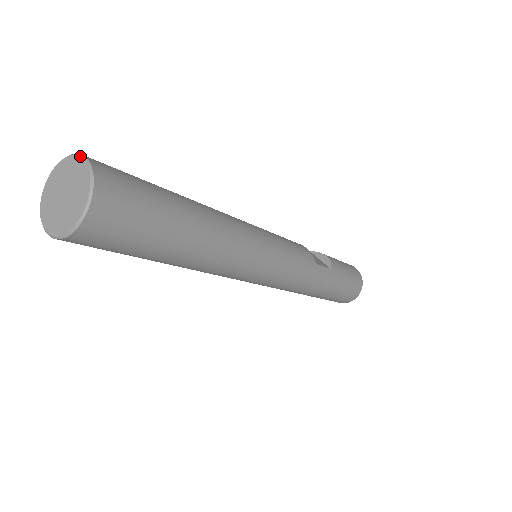
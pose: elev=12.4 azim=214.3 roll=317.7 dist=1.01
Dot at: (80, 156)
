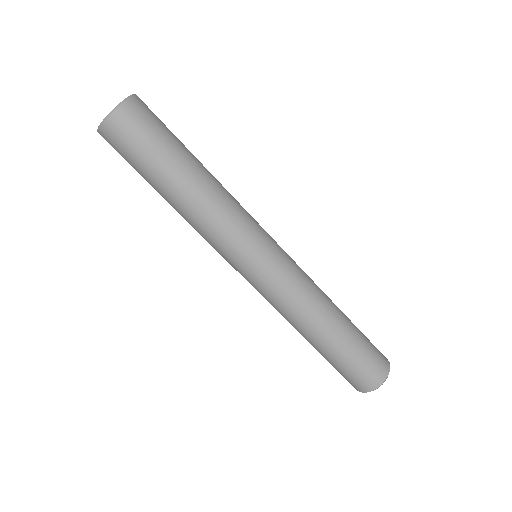
Dot at: occluded
